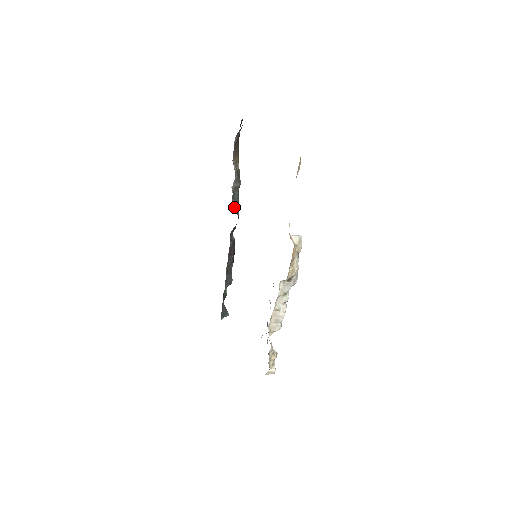
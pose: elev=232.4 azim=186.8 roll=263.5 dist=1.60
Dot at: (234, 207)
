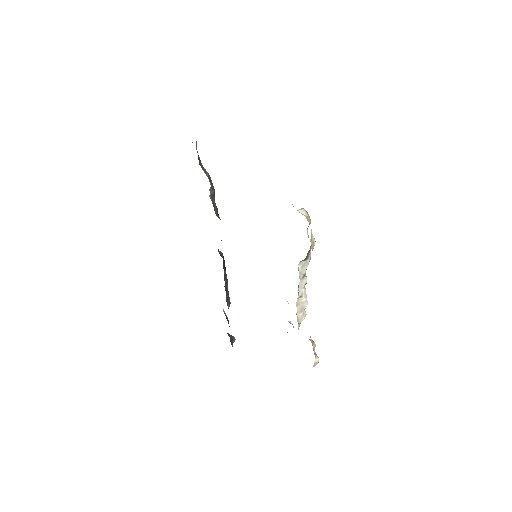
Dot at: (217, 216)
